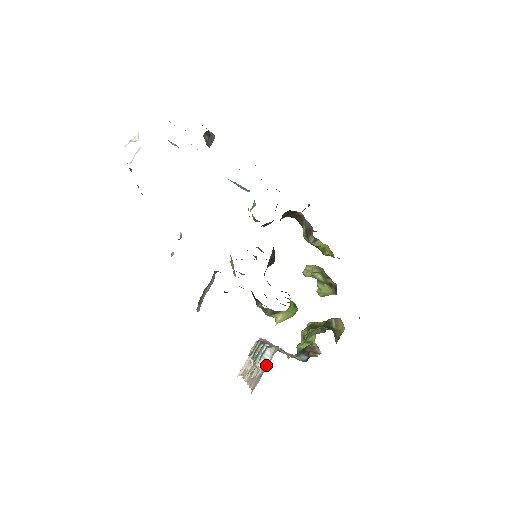
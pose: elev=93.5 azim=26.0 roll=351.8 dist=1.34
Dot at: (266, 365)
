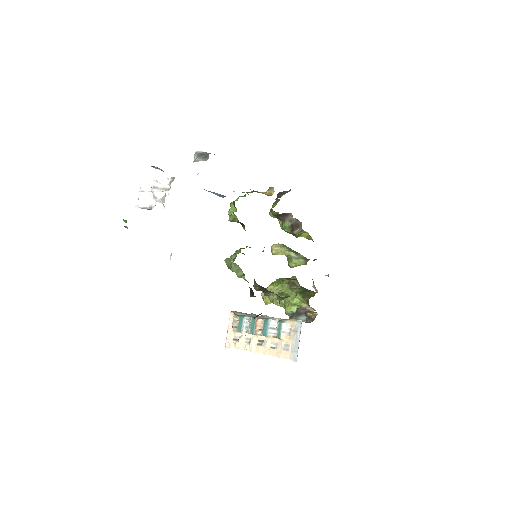
Dot at: (294, 337)
